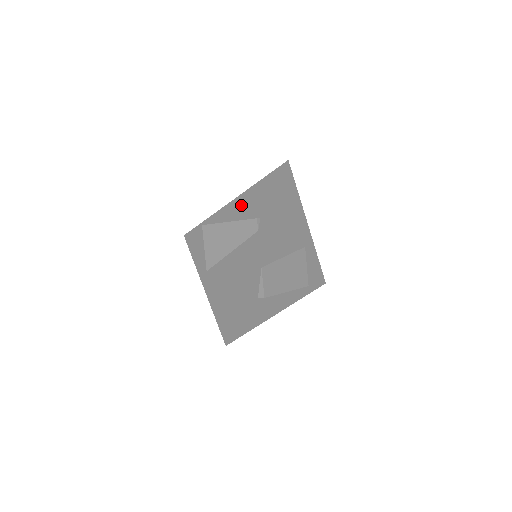
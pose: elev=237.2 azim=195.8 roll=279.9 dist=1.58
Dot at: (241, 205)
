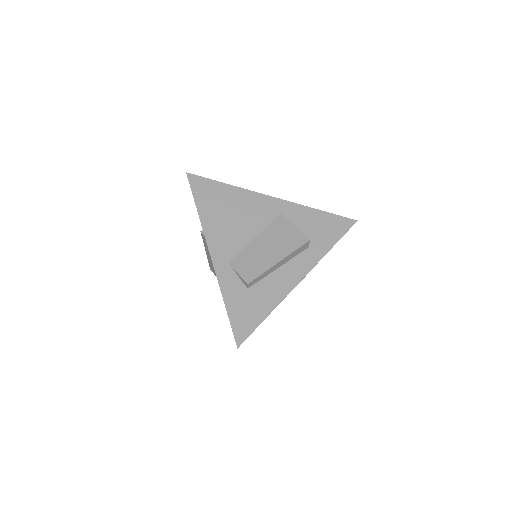
Dot at: occluded
